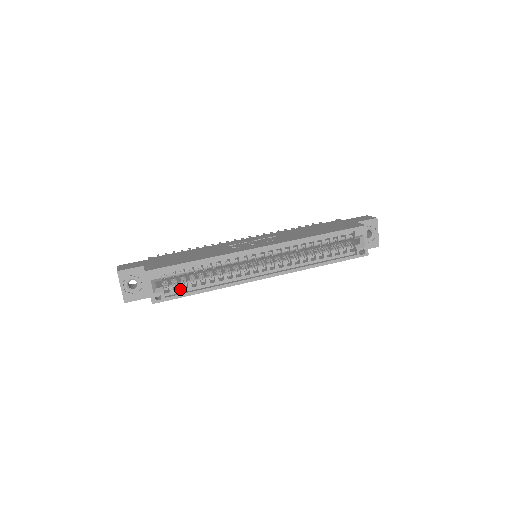
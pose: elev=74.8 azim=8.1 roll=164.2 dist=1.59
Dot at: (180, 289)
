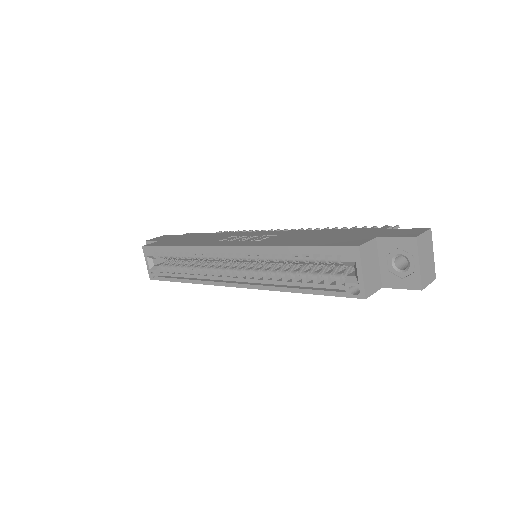
Dot at: (169, 272)
